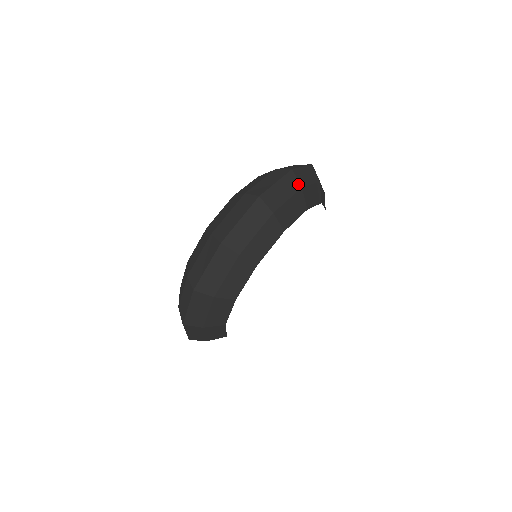
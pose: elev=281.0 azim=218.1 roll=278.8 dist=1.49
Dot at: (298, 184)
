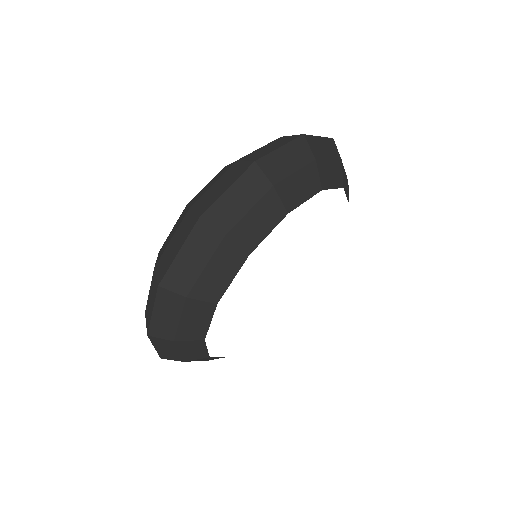
Dot at: (266, 182)
